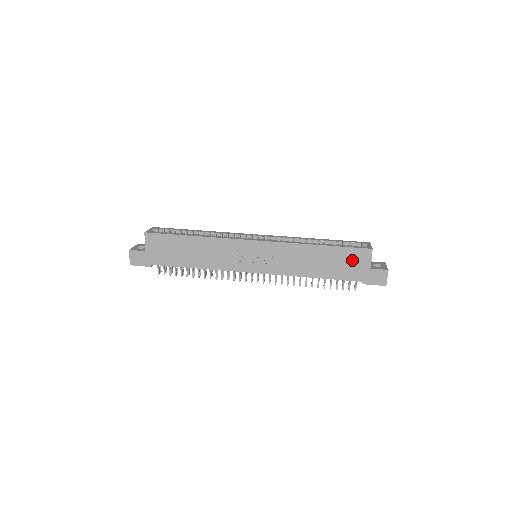
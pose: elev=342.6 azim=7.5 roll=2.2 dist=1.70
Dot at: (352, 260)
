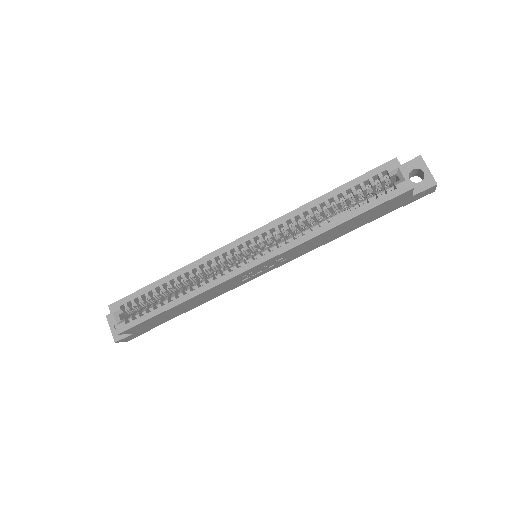
Dot at: (386, 206)
